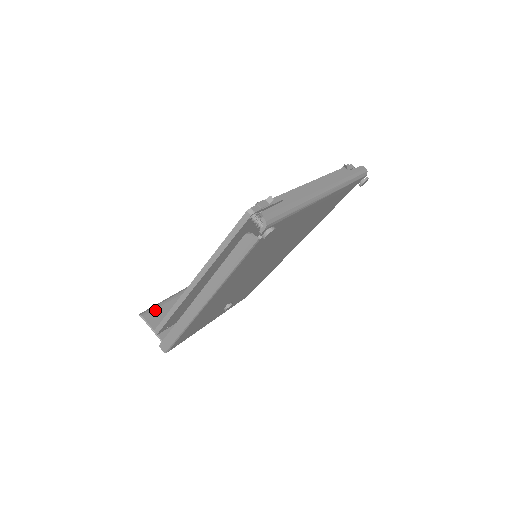
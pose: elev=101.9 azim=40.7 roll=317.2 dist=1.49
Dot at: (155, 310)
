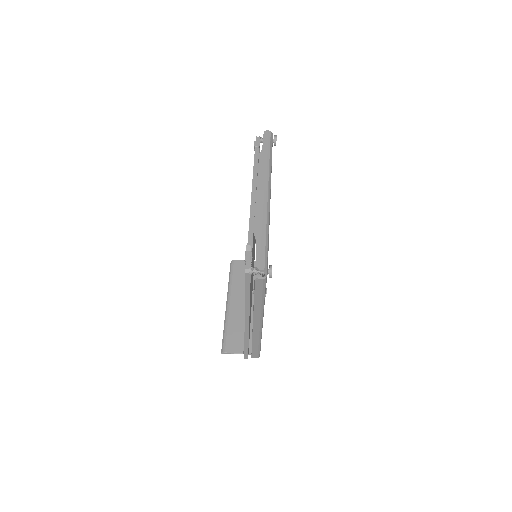
Dot at: (227, 340)
